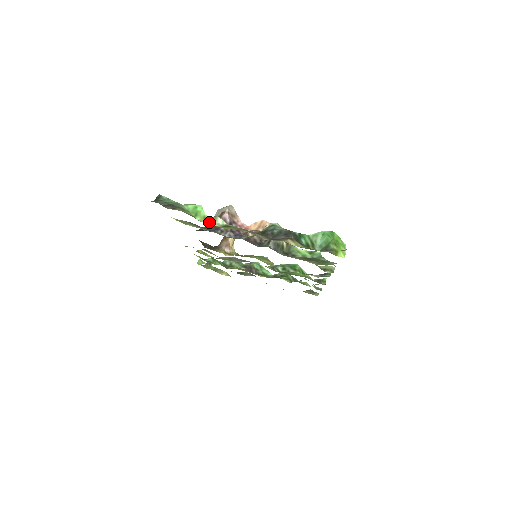
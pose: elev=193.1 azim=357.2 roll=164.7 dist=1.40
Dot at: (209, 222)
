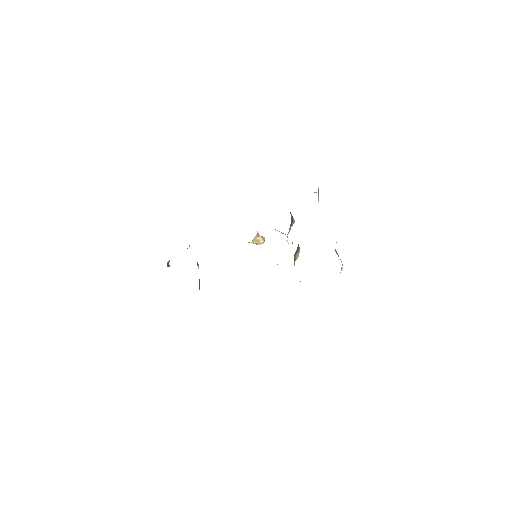
Dot at: (318, 192)
